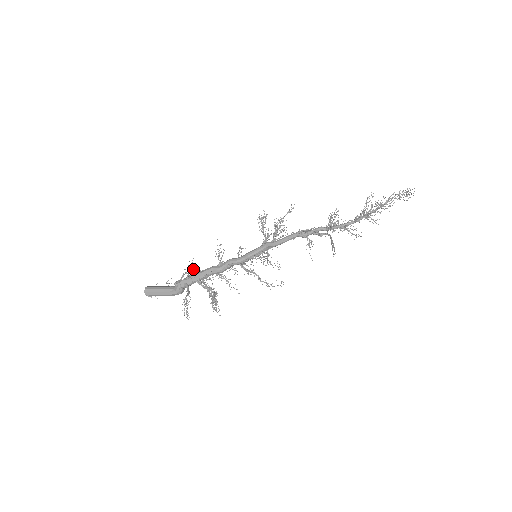
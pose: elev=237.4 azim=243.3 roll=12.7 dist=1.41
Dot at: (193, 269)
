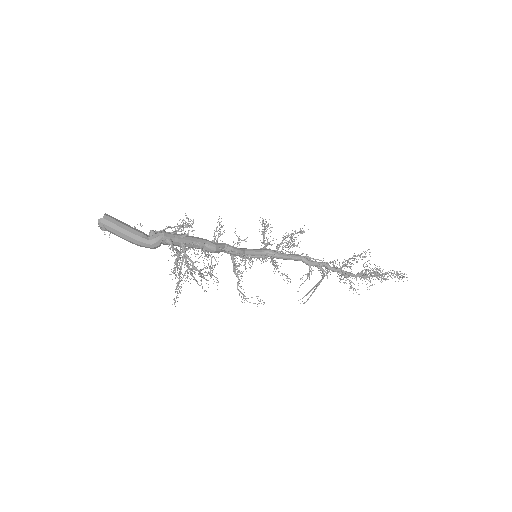
Dot at: occluded
